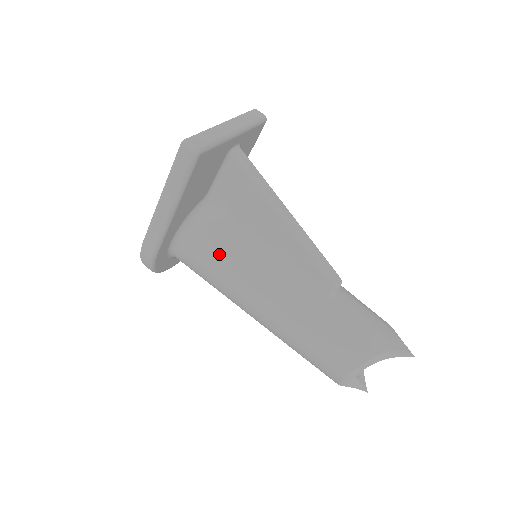
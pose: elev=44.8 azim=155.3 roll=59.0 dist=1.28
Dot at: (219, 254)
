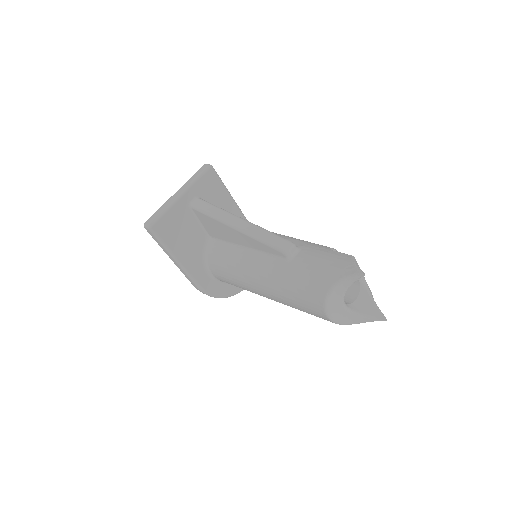
Dot at: (226, 270)
